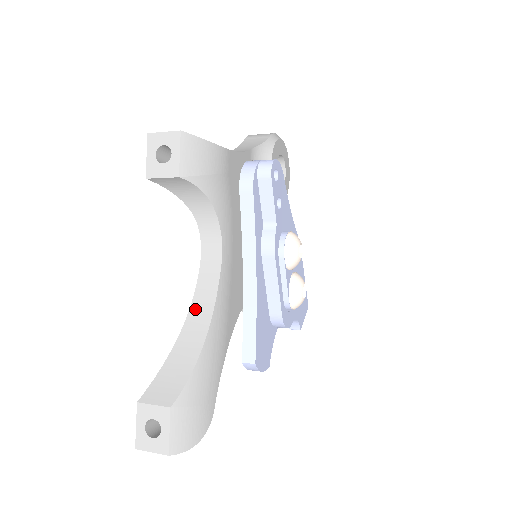
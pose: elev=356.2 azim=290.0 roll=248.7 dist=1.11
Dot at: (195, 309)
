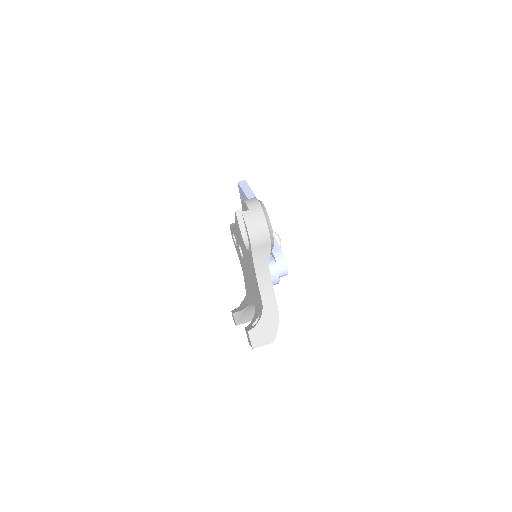
Dot at: (251, 306)
